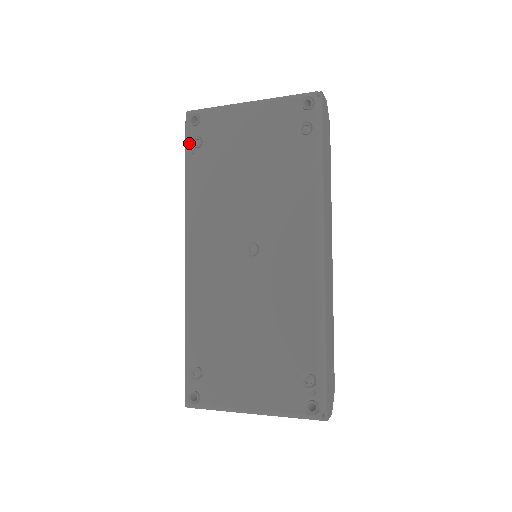
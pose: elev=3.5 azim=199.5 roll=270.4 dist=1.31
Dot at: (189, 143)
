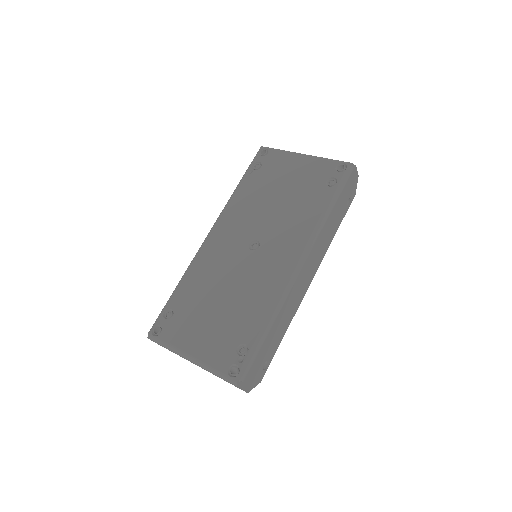
Dot at: (252, 165)
